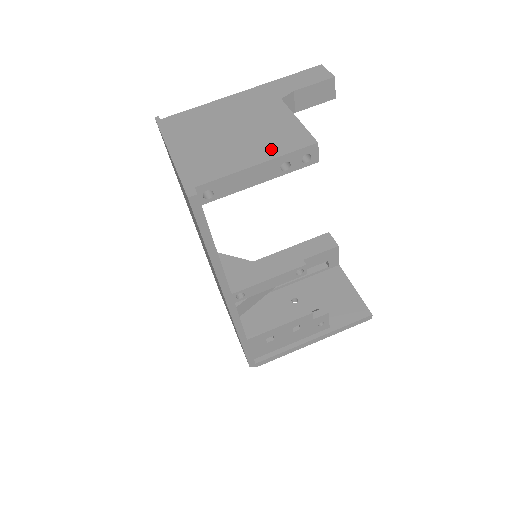
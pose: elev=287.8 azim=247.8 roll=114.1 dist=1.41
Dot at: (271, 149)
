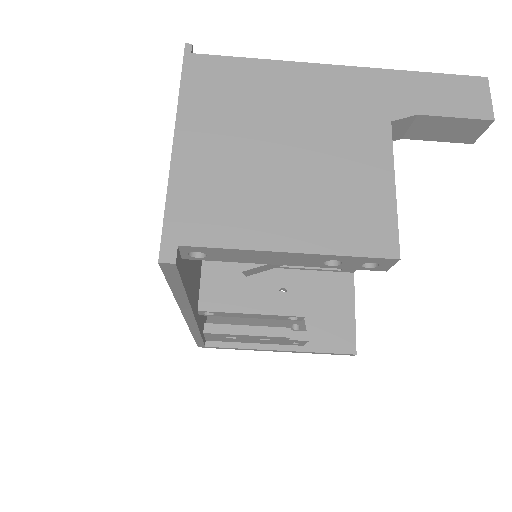
Dot at: (325, 230)
